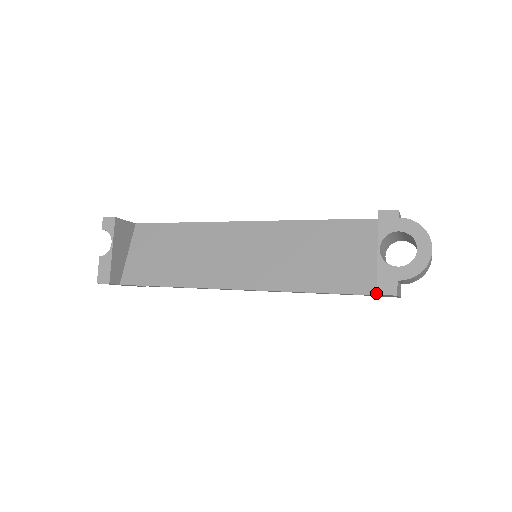
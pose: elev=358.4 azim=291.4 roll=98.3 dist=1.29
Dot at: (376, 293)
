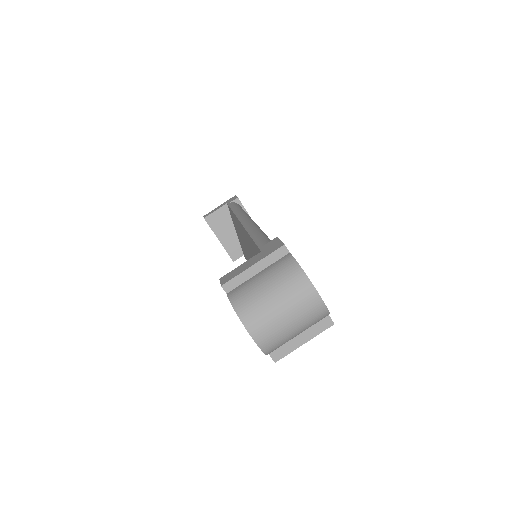
Dot at: occluded
